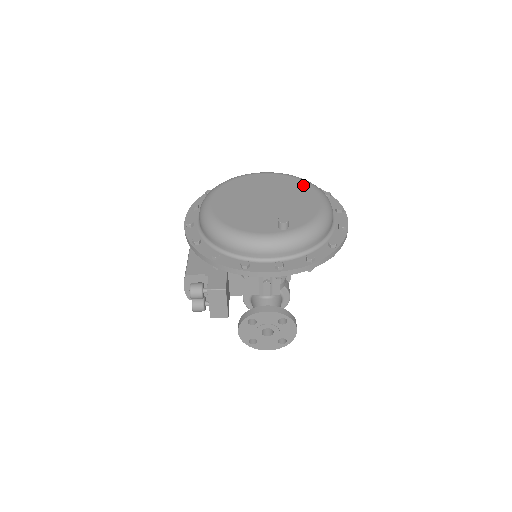
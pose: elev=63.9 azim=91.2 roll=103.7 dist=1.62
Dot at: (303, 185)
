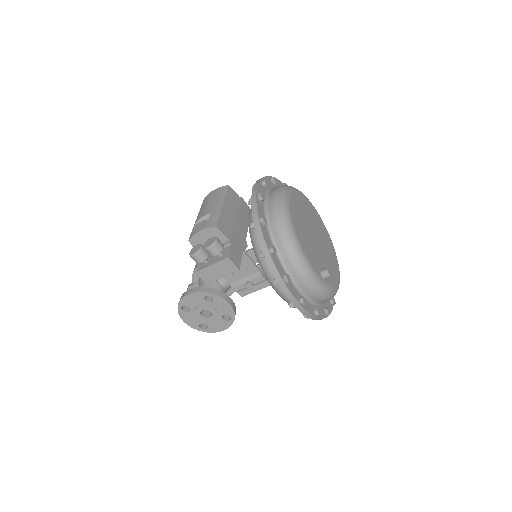
Dot at: (333, 247)
